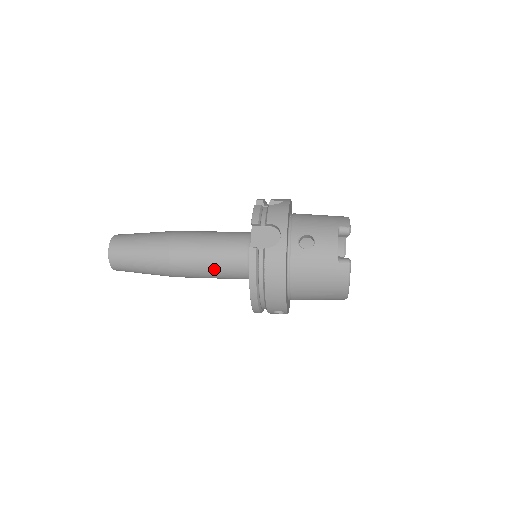
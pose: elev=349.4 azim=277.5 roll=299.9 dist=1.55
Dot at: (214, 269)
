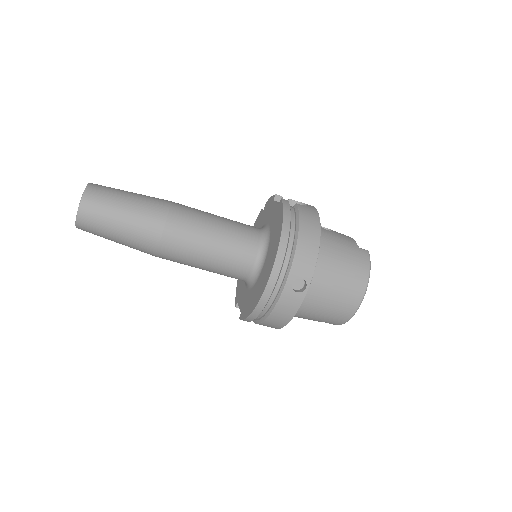
Dot at: (221, 234)
